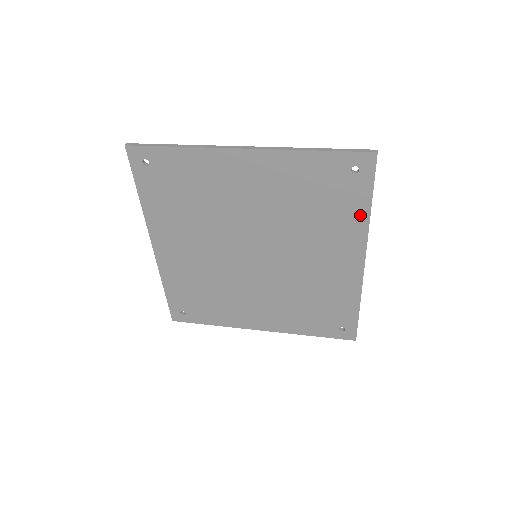
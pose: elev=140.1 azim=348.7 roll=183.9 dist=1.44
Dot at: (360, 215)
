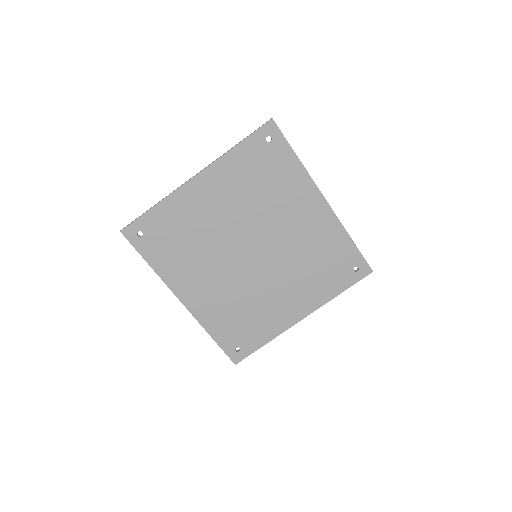
Dot at: (295, 168)
